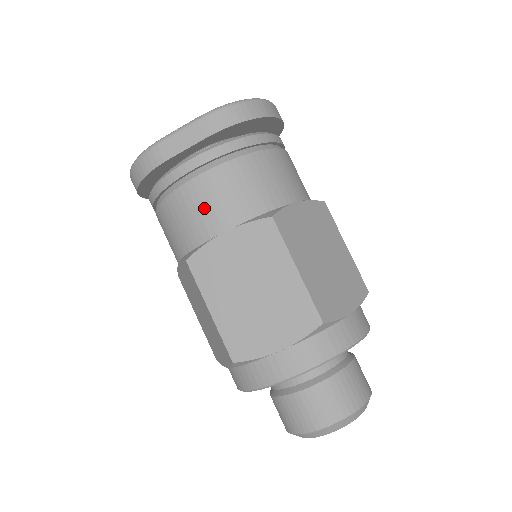
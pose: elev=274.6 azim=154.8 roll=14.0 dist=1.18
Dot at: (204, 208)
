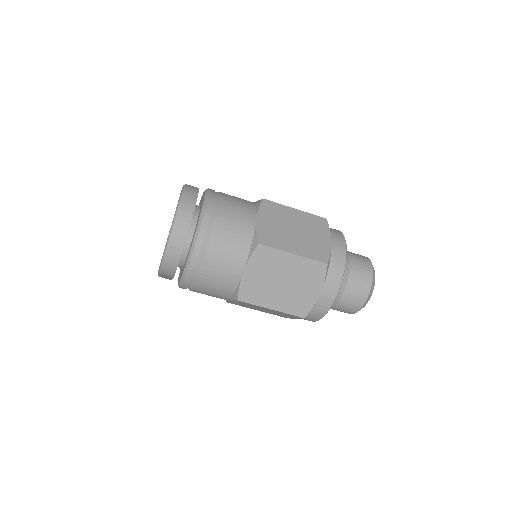
Dot at: occluded
